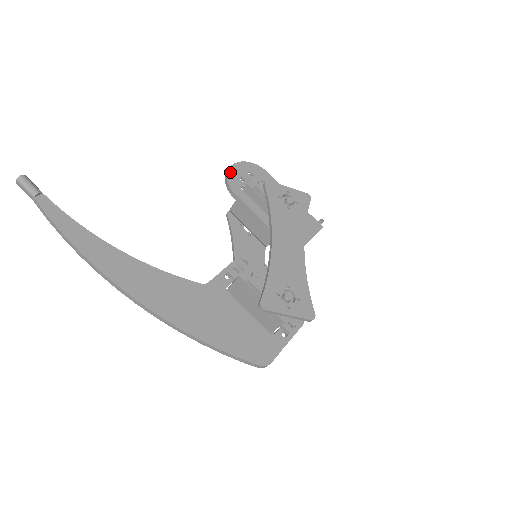
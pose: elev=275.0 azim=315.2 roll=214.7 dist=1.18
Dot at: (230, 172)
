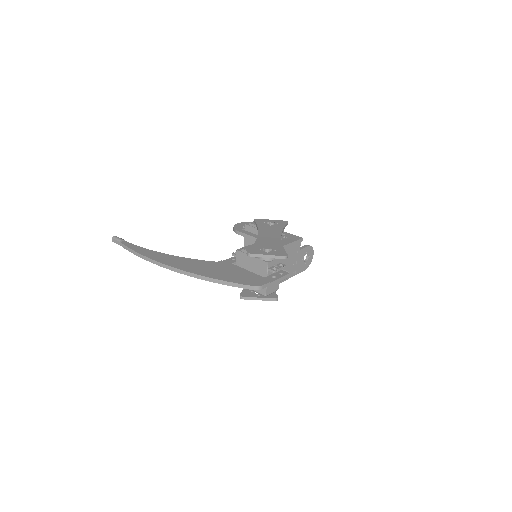
Dot at: (236, 225)
